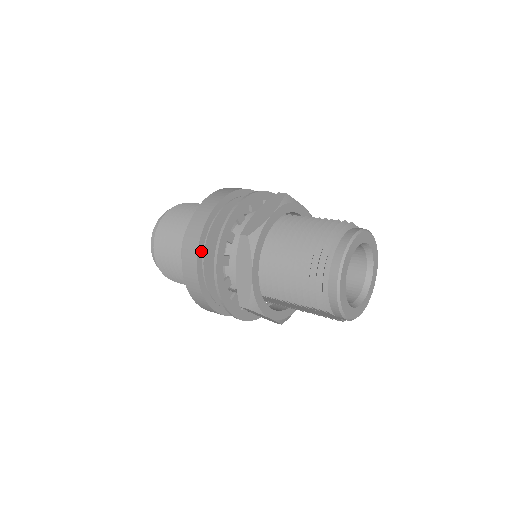
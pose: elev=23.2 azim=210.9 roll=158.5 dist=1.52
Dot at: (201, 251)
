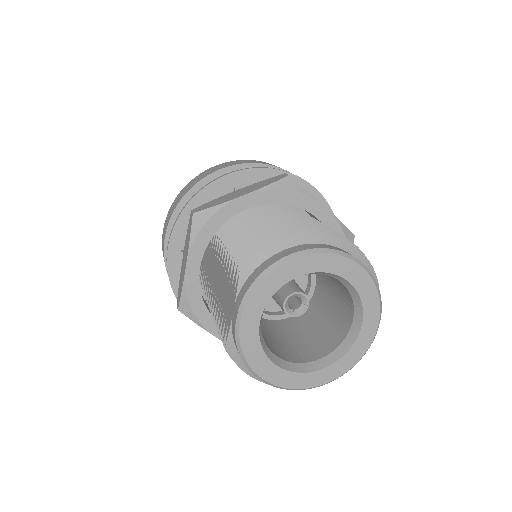
Dot at: occluded
